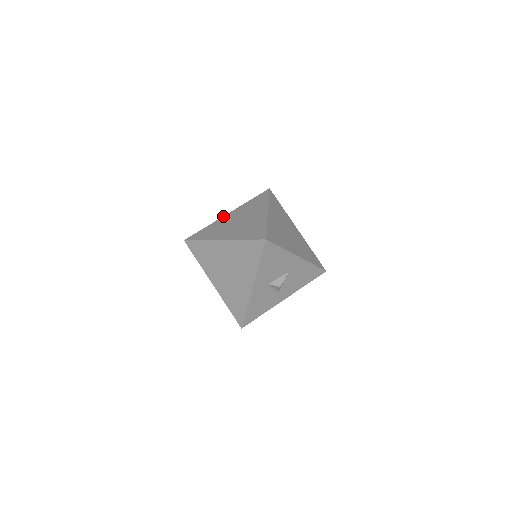
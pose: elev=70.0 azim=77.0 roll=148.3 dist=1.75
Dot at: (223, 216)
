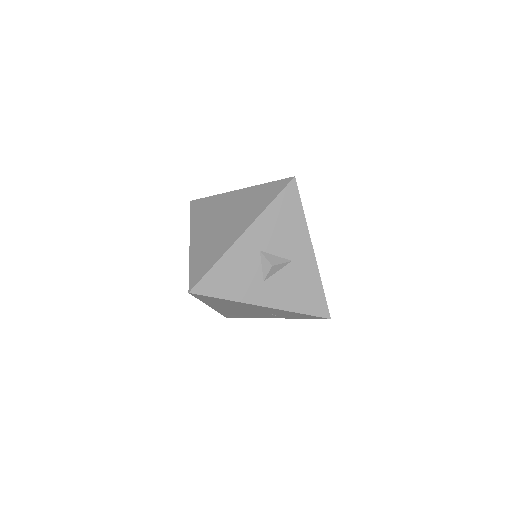
Dot at: occluded
